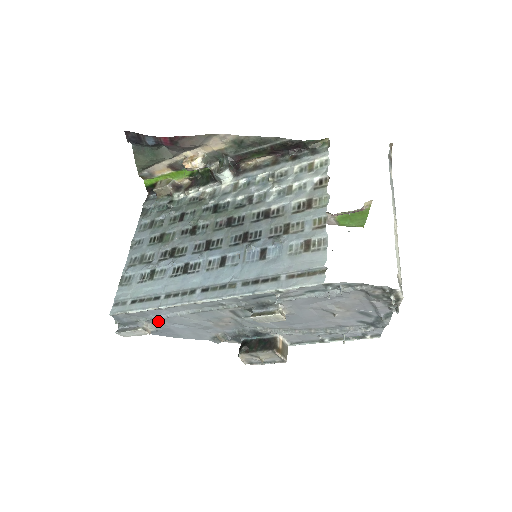
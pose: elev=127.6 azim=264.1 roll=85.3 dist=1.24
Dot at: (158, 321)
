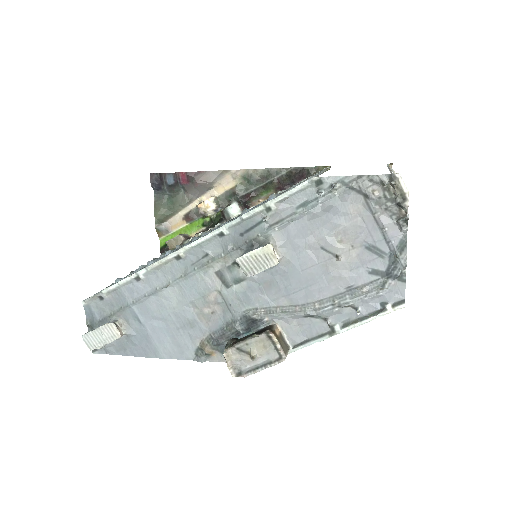
Dot at: (134, 313)
